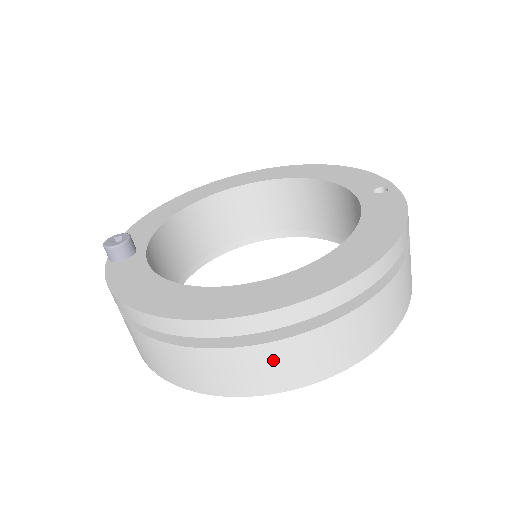
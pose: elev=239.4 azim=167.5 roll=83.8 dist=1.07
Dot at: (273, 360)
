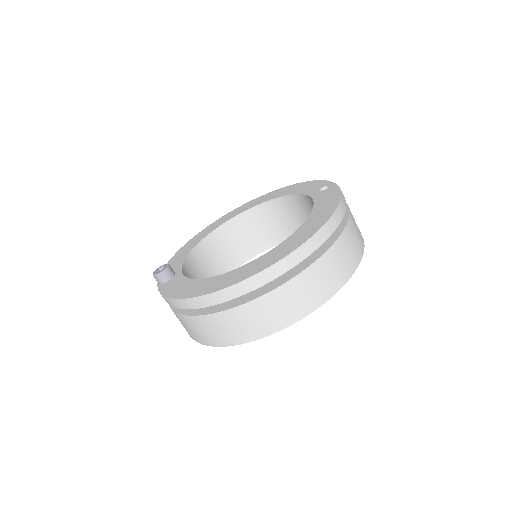
Dot at: (278, 302)
